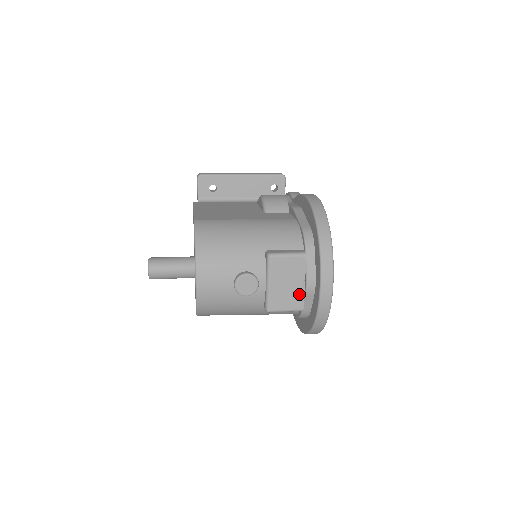
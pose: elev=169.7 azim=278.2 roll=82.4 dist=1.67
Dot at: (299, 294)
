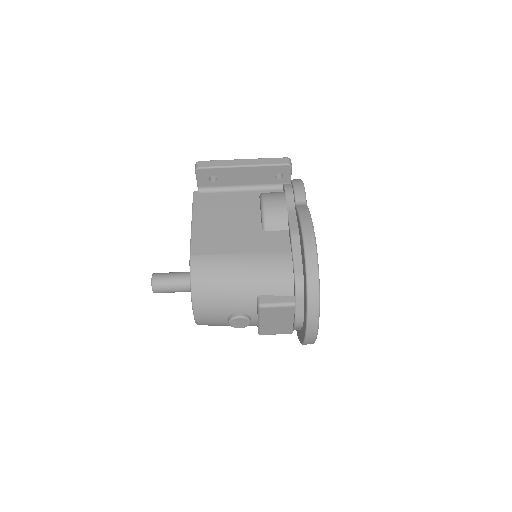
Dot at: (288, 326)
